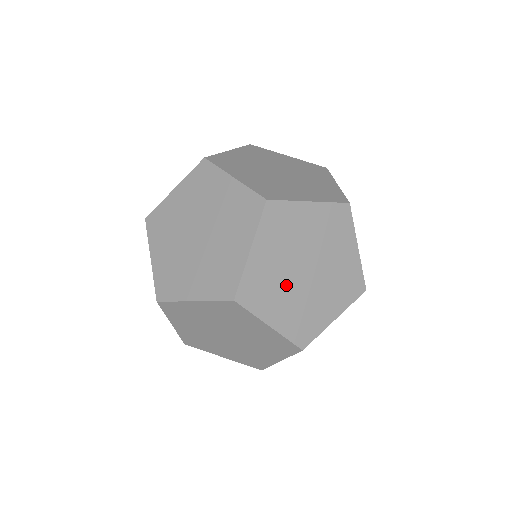
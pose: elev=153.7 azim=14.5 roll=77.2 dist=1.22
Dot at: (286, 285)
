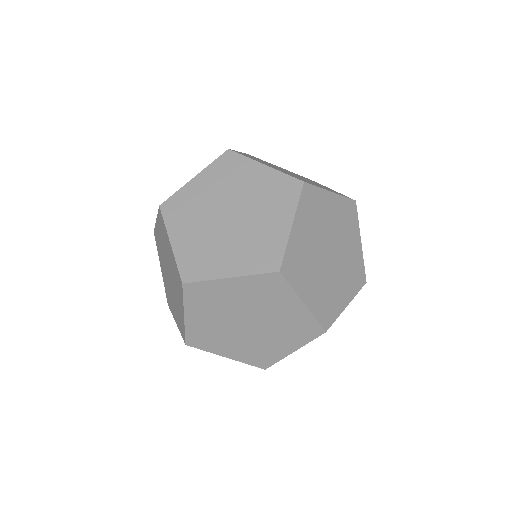
Dot at: (315, 265)
